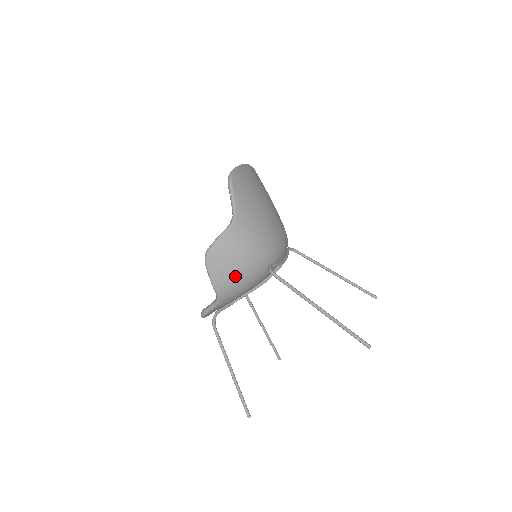
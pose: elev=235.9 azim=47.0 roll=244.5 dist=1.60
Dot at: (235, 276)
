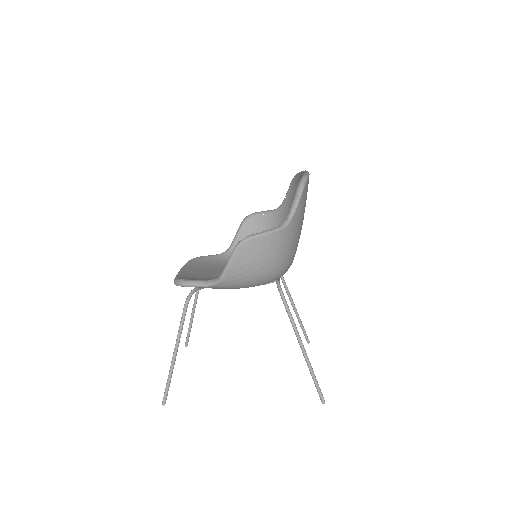
Dot at: (250, 274)
